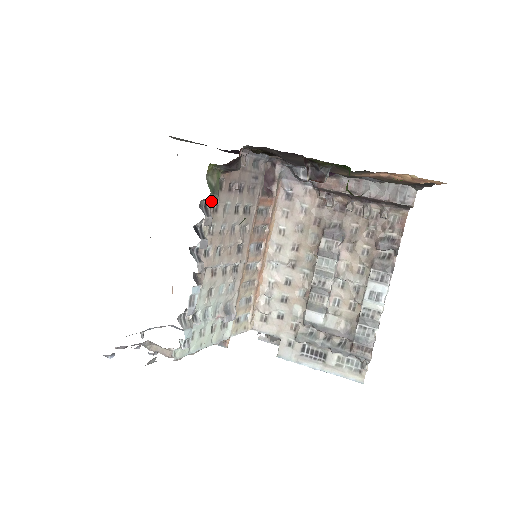
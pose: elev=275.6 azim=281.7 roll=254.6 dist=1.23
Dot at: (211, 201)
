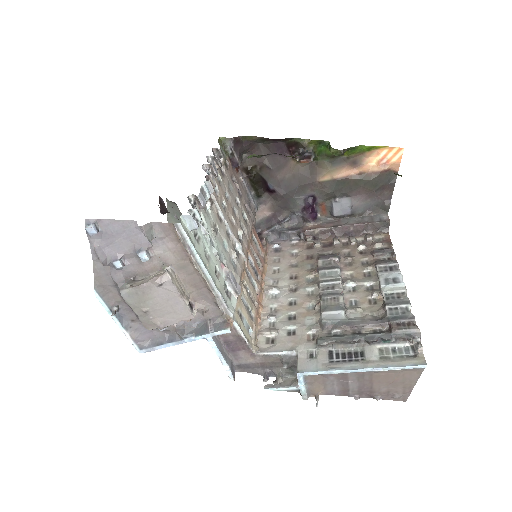
Dot at: (221, 152)
